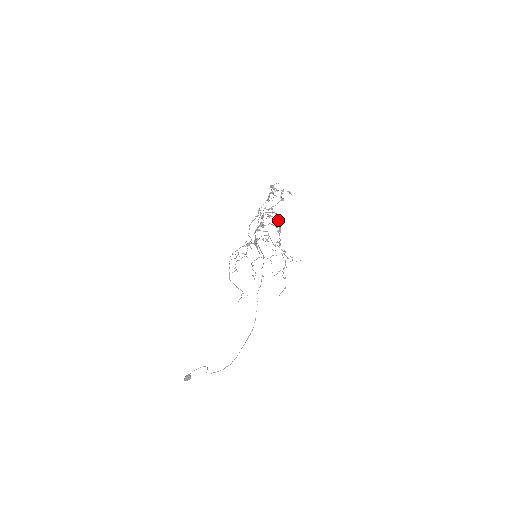
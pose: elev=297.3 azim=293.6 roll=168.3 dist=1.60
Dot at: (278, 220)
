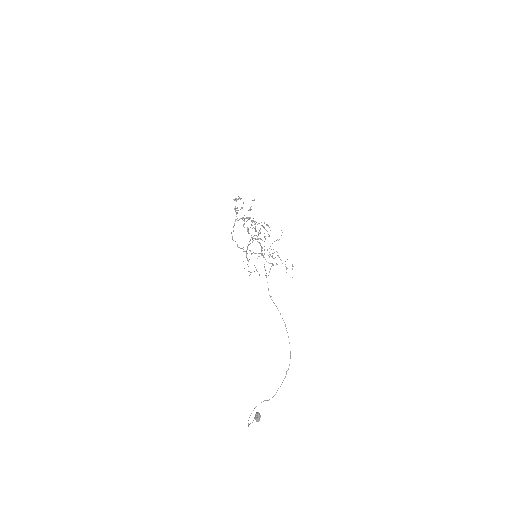
Dot at: (254, 222)
